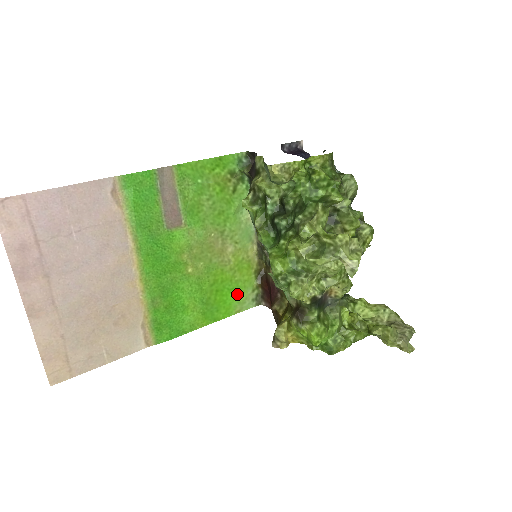
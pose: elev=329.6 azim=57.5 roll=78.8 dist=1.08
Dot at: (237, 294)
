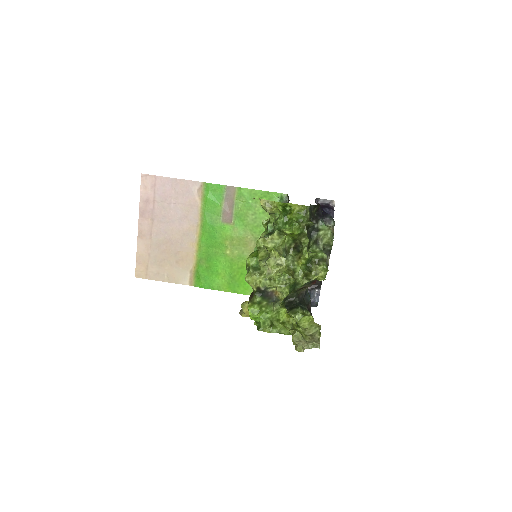
Dot at: occluded
